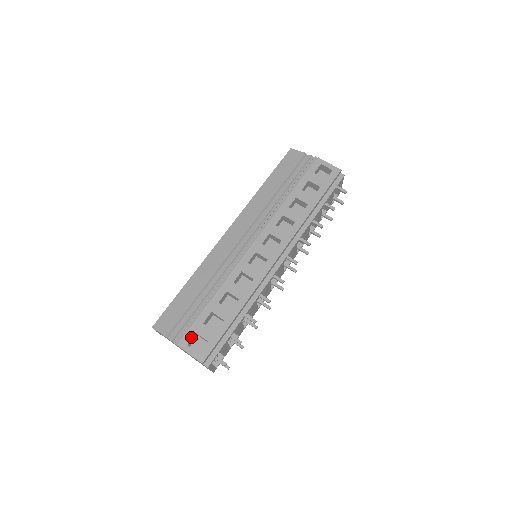
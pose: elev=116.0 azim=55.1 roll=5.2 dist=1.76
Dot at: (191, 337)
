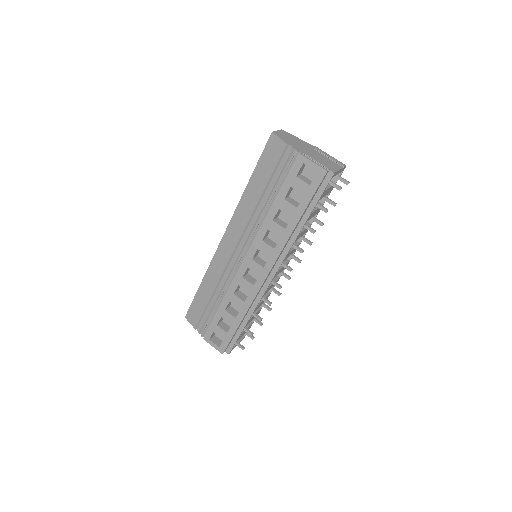
Dot at: (211, 334)
